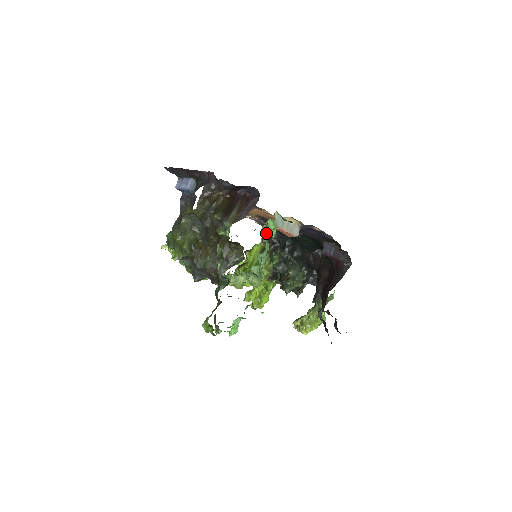
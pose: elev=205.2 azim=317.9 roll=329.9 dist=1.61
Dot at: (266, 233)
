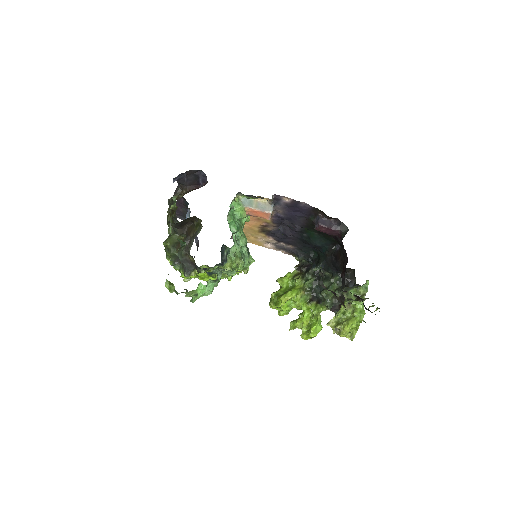
Dot at: (236, 216)
